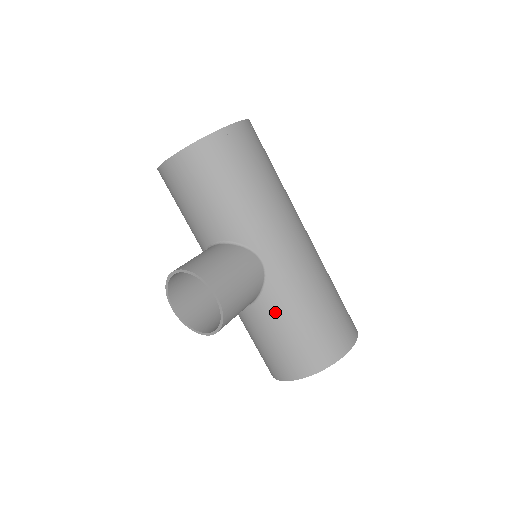
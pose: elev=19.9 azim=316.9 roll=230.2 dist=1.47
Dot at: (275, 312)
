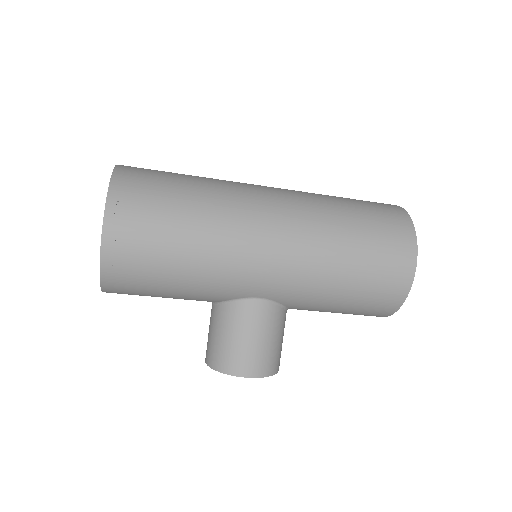
Dot at: (312, 308)
